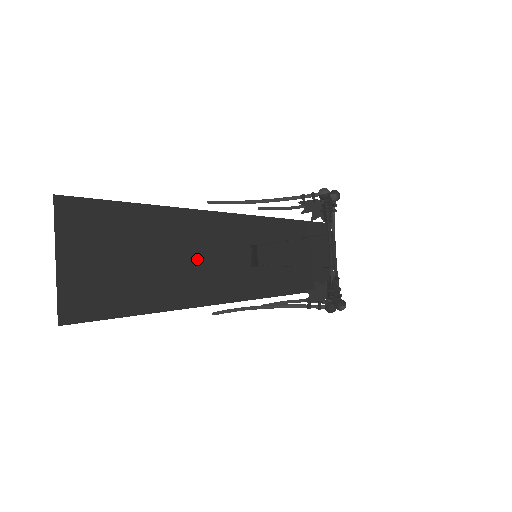
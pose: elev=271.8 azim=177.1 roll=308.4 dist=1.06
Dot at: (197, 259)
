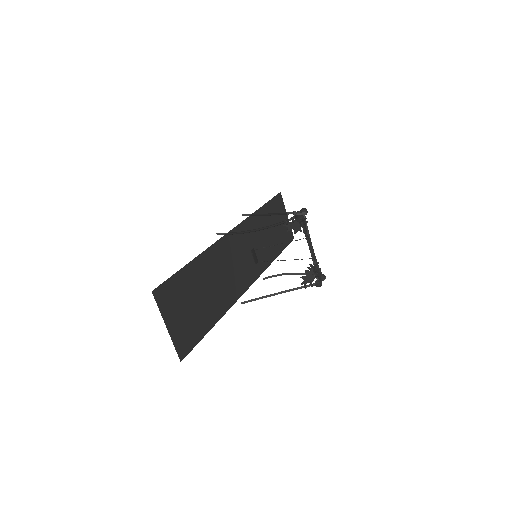
Dot at: (223, 276)
